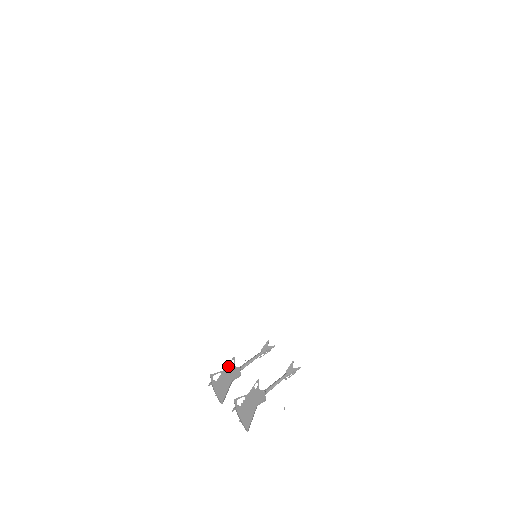
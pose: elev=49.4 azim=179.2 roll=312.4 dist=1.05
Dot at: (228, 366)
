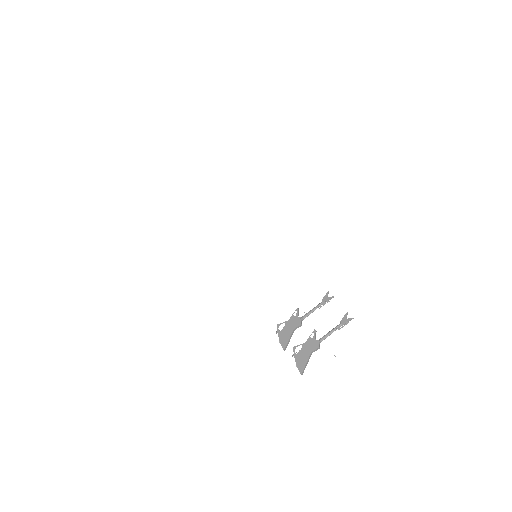
Dot at: (292, 317)
